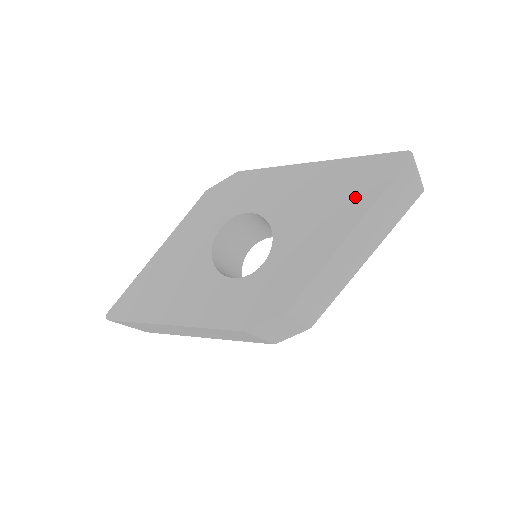
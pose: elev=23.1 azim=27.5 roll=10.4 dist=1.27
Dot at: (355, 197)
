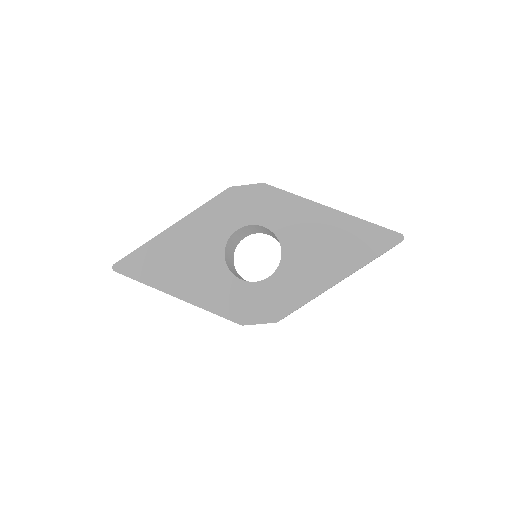
Dot at: (353, 254)
